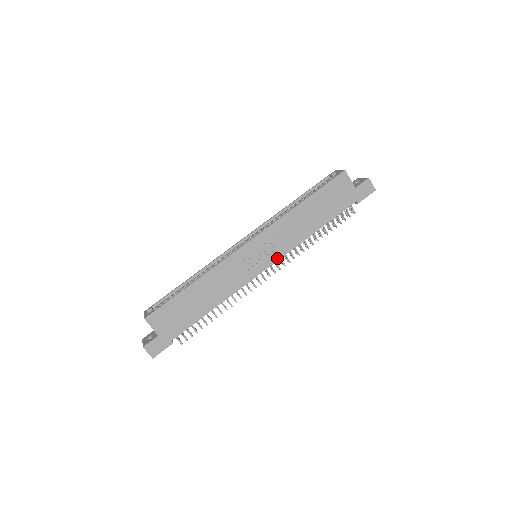
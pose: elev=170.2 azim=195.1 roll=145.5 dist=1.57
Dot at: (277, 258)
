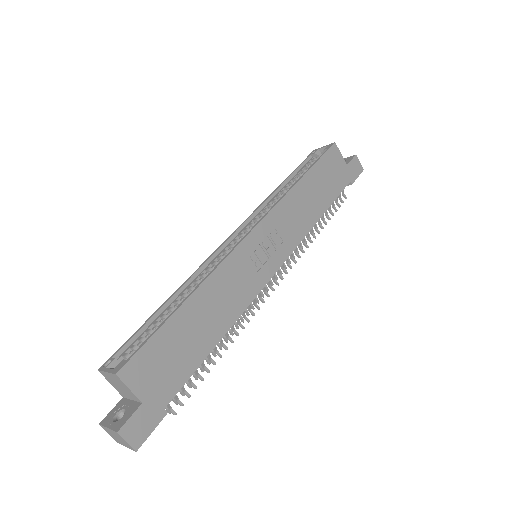
Dot at: (287, 254)
